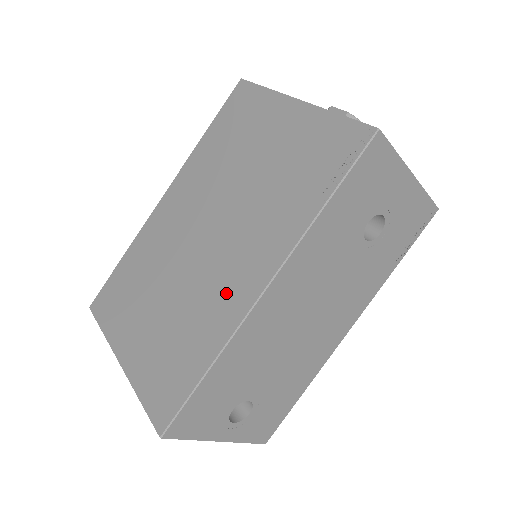
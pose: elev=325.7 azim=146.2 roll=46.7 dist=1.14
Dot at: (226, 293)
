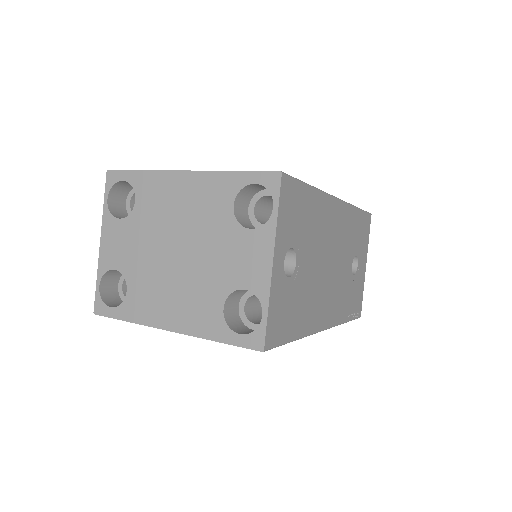
Dot at: occluded
